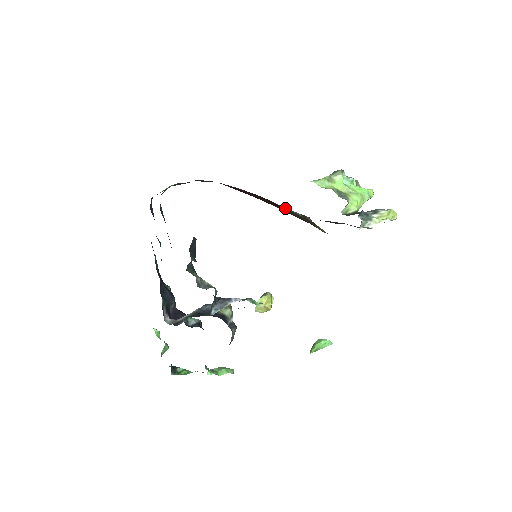
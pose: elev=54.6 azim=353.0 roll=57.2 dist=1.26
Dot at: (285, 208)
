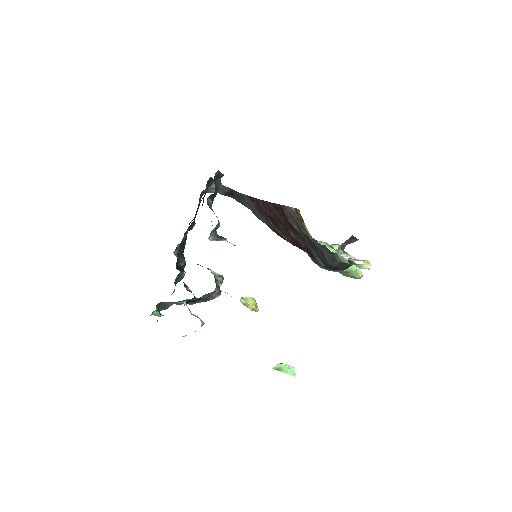
Dot at: (286, 208)
